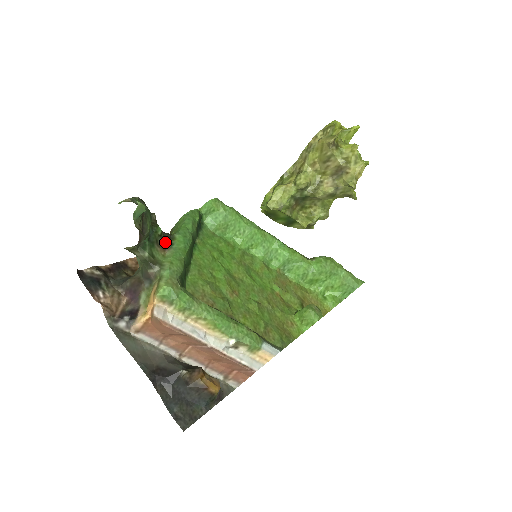
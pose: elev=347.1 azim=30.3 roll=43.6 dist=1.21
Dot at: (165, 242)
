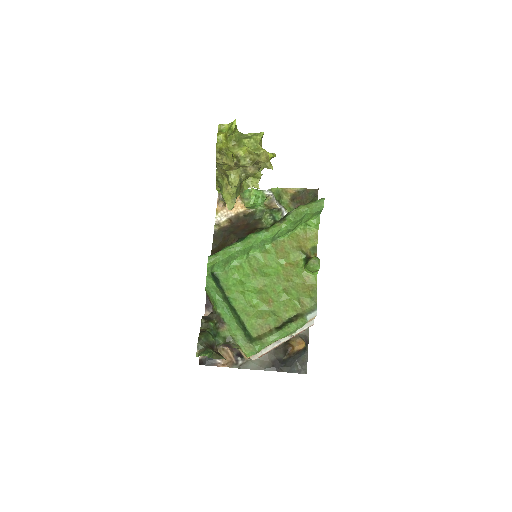
Dot at: (219, 322)
